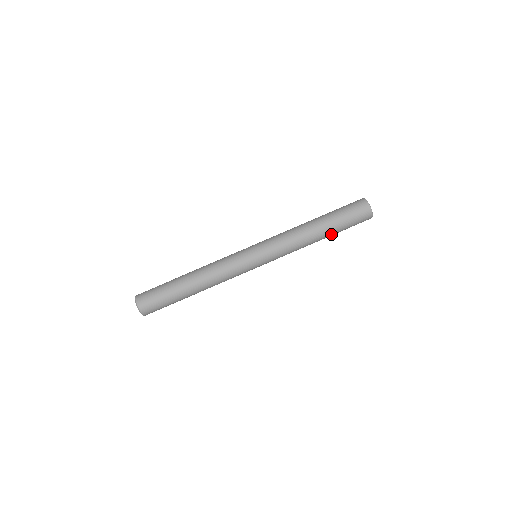
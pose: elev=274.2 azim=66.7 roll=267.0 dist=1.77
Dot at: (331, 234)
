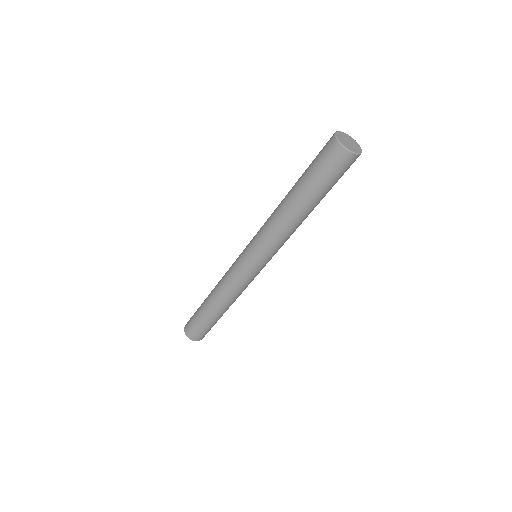
Dot at: occluded
